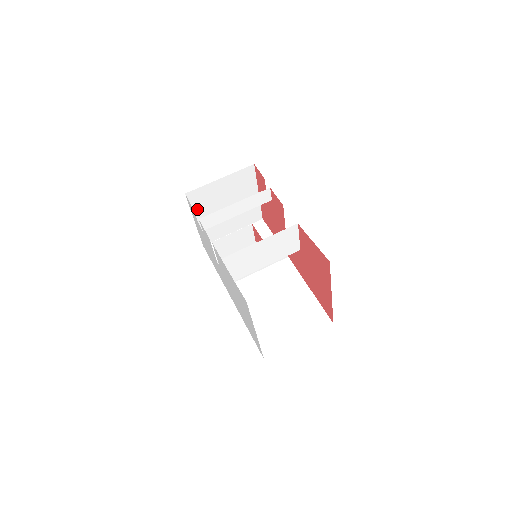
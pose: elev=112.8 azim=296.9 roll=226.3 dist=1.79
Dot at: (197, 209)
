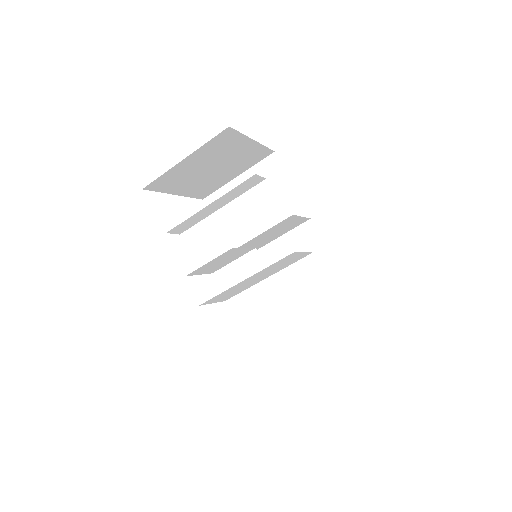
Dot at: (171, 188)
